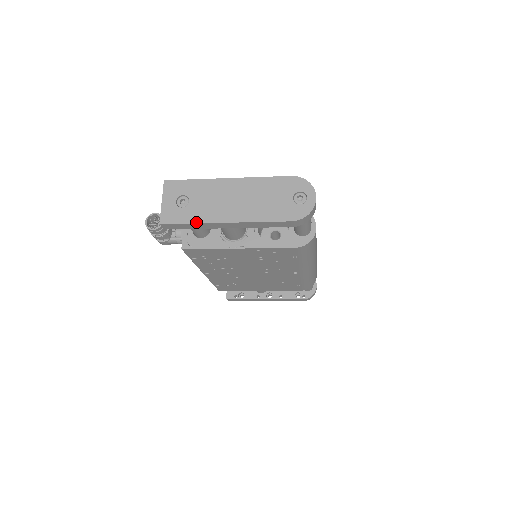
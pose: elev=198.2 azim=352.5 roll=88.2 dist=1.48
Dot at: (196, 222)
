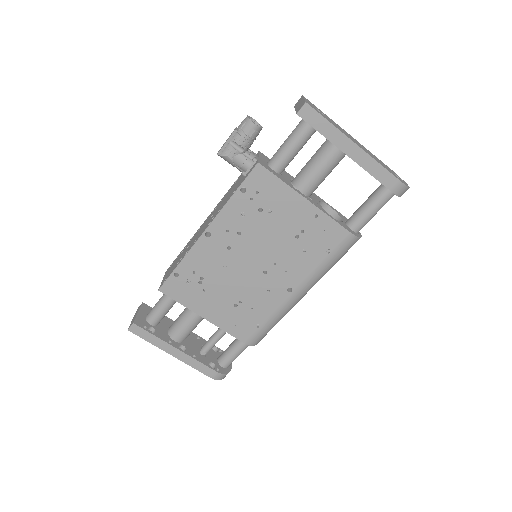
Dot at: (334, 125)
